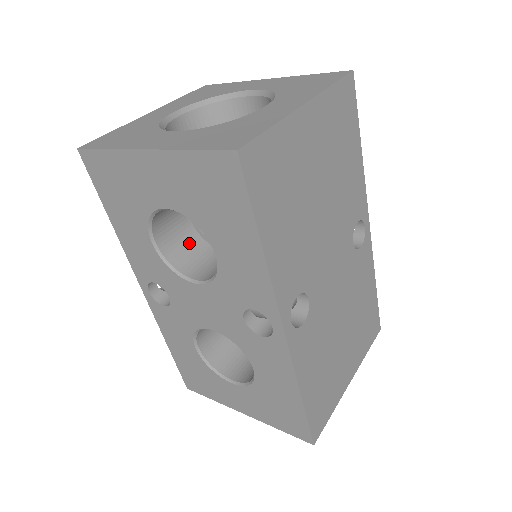
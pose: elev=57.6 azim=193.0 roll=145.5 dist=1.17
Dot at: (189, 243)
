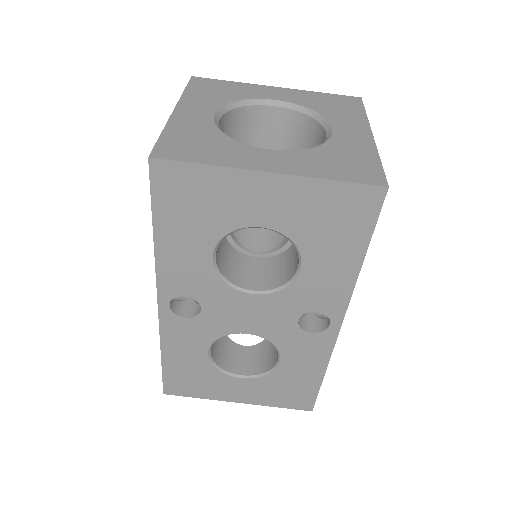
Dot at: (226, 252)
